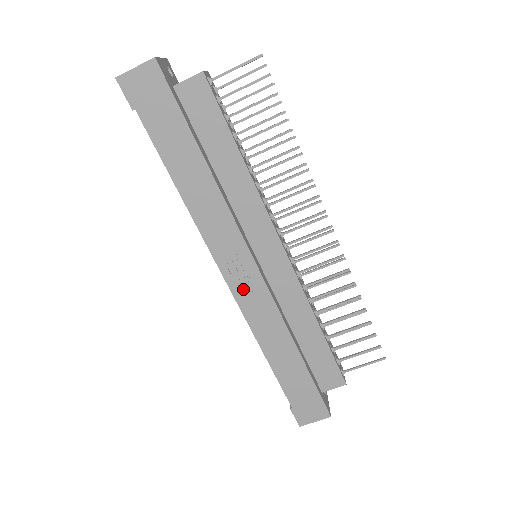
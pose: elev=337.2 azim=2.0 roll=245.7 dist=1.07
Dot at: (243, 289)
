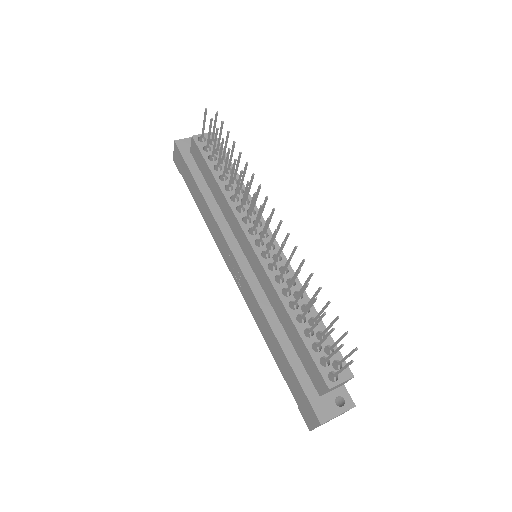
Dot at: (240, 283)
